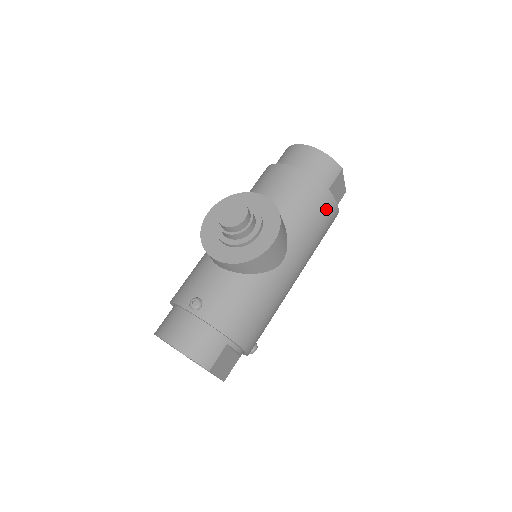
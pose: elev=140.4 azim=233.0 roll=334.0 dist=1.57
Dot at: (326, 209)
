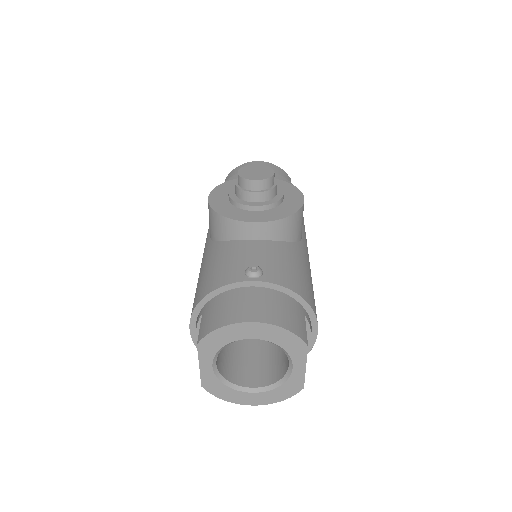
Dot at: occluded
